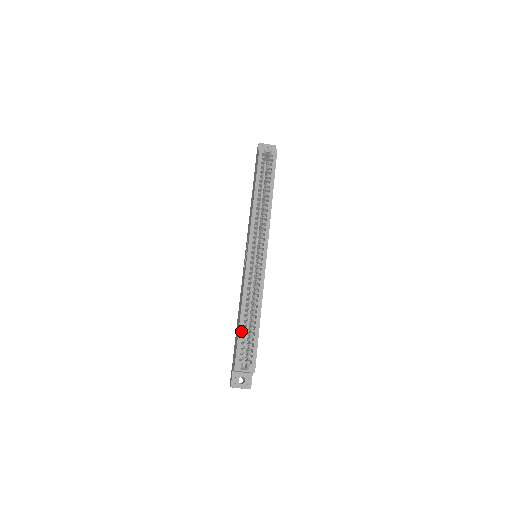
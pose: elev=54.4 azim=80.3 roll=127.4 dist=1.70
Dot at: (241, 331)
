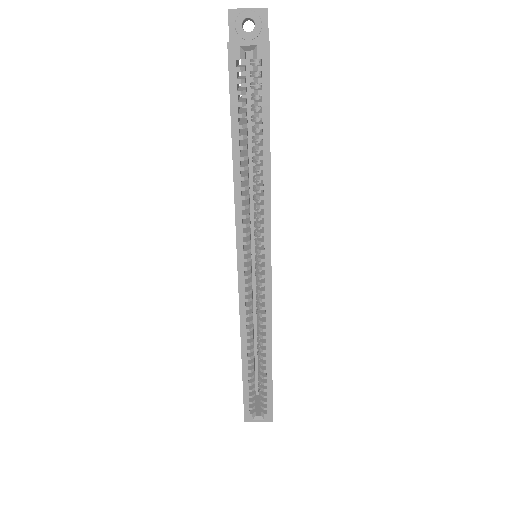
Dot at: (246, 380)
